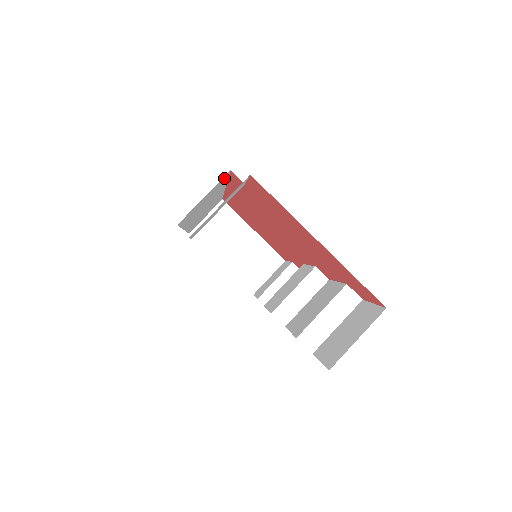
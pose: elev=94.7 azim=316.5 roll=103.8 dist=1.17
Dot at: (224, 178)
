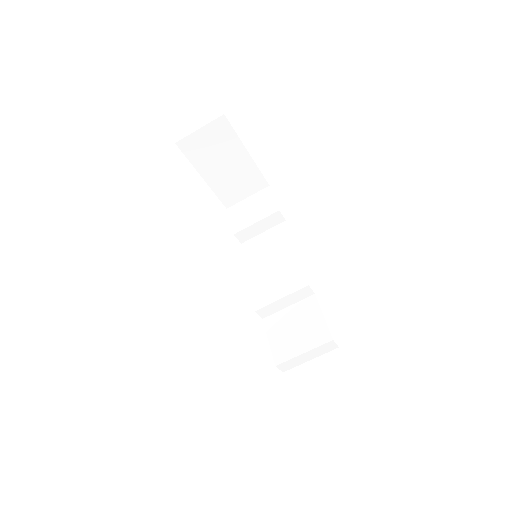
Dot at: occluded
